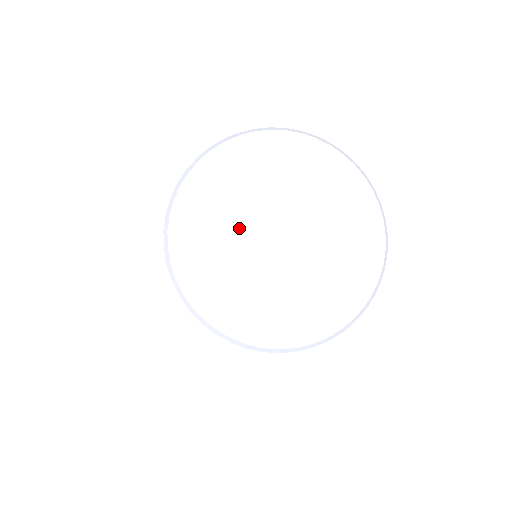
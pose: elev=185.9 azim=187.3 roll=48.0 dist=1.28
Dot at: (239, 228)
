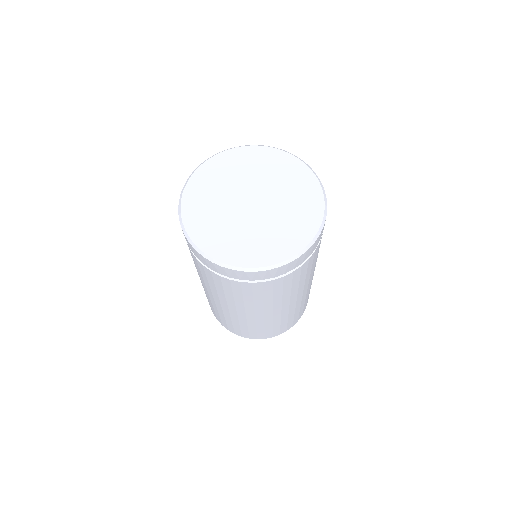
Dot at: (227, 213)
